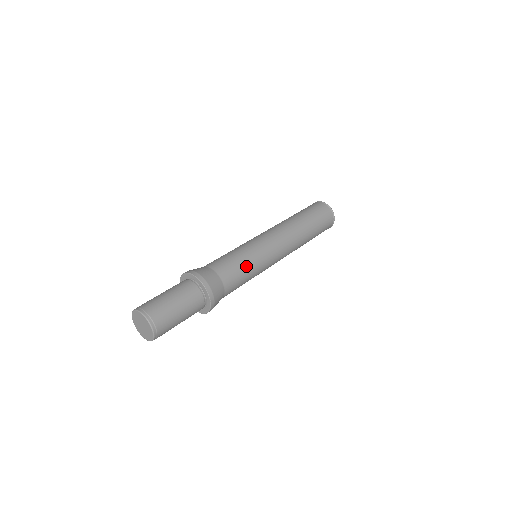
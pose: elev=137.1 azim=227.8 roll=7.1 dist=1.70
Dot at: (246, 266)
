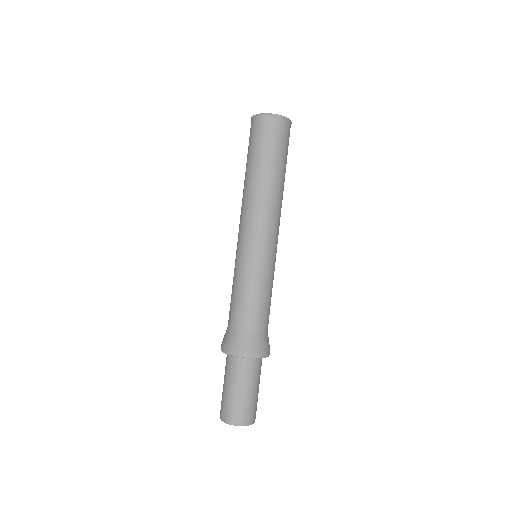
Dot at: (267, 293)
